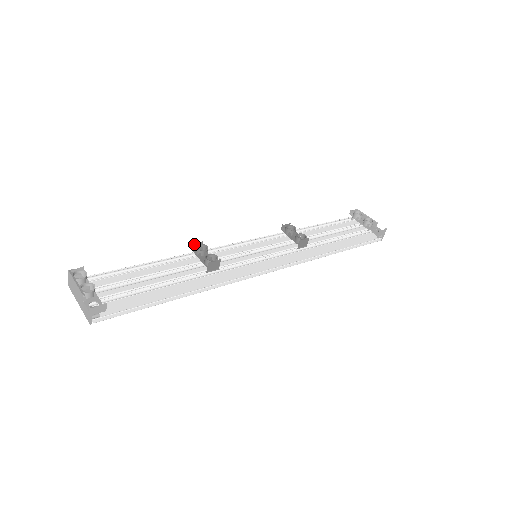
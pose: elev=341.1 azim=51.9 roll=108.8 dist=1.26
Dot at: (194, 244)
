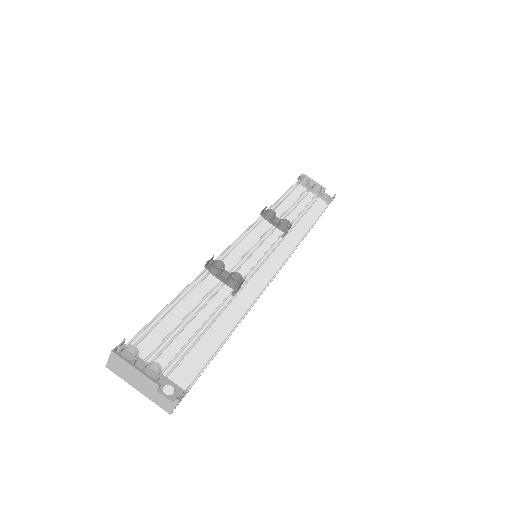
Dot at: (208, 262)
